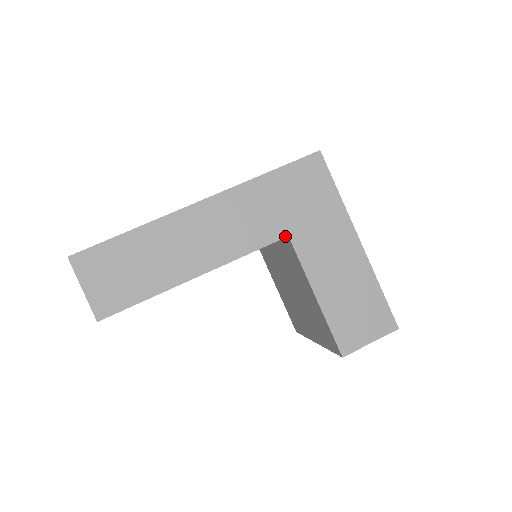
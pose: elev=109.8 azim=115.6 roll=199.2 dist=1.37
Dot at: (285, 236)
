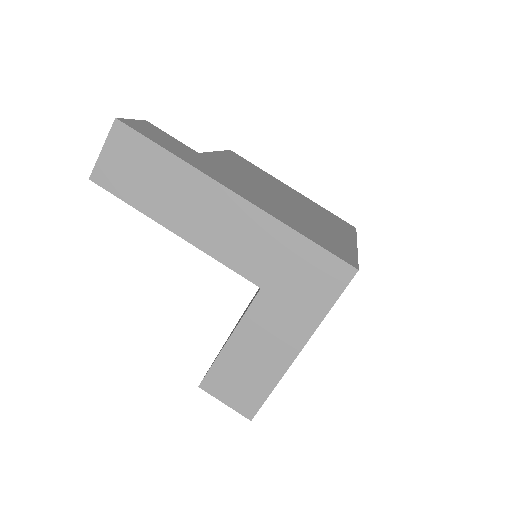
Dot at: (259, 285)
